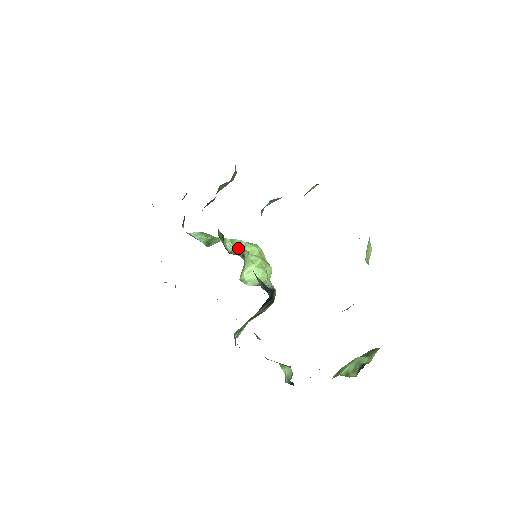
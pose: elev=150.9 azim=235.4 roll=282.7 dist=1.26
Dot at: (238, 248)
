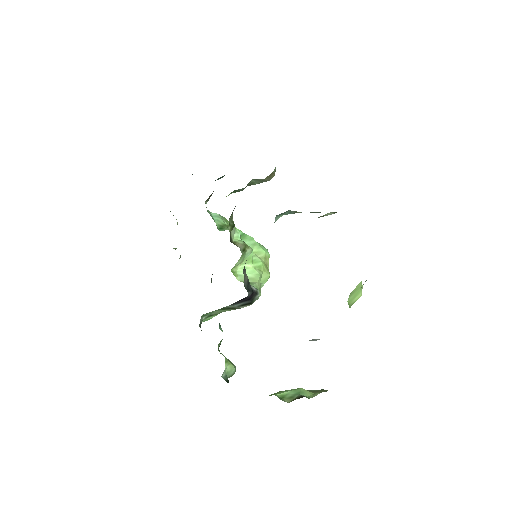
Dot at: (244, 242)
